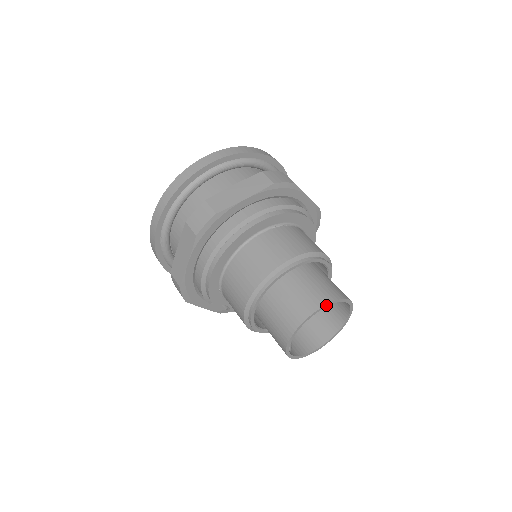
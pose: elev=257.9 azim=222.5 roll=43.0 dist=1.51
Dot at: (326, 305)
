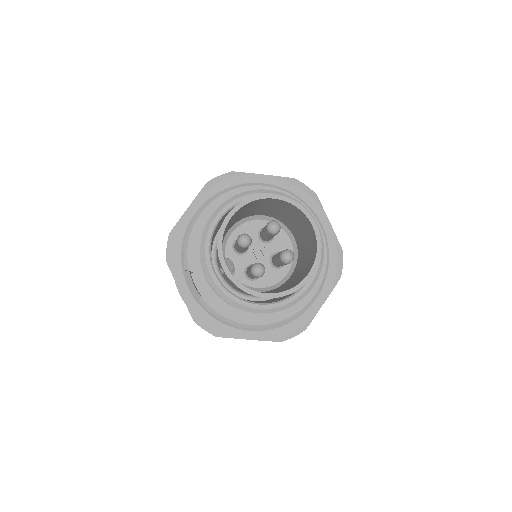
Dot at: (282, 197)
